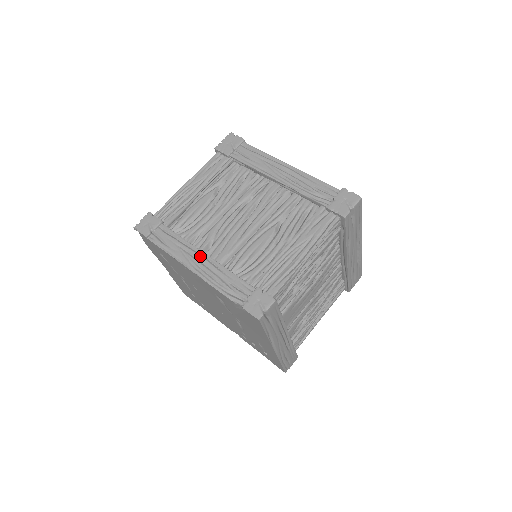
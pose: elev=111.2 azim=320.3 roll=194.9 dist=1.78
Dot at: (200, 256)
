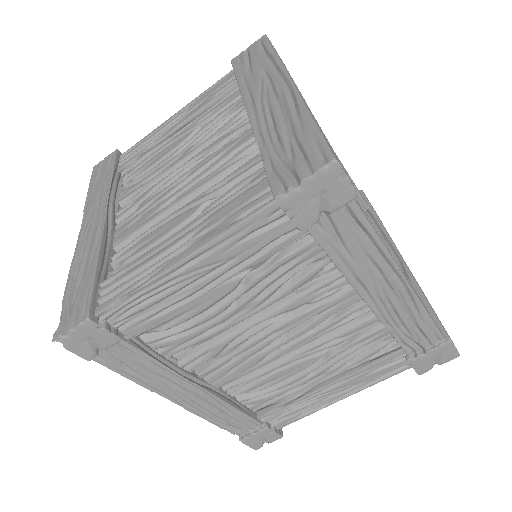
Dot at: (194, 391)
